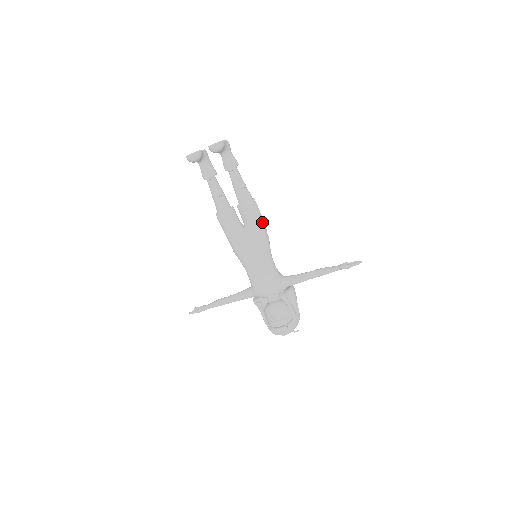
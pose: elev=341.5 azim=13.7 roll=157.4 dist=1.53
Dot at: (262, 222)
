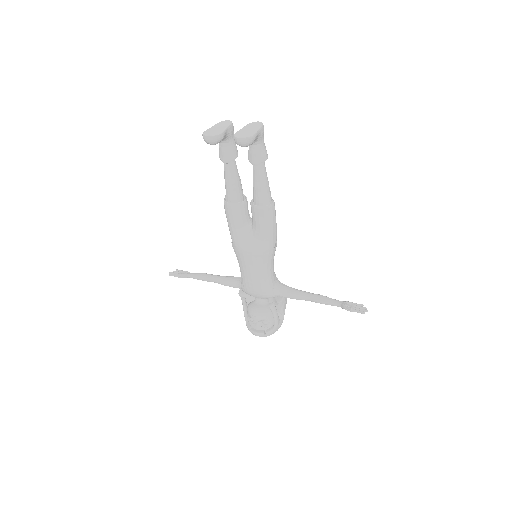
Dot at: (274, 230)
